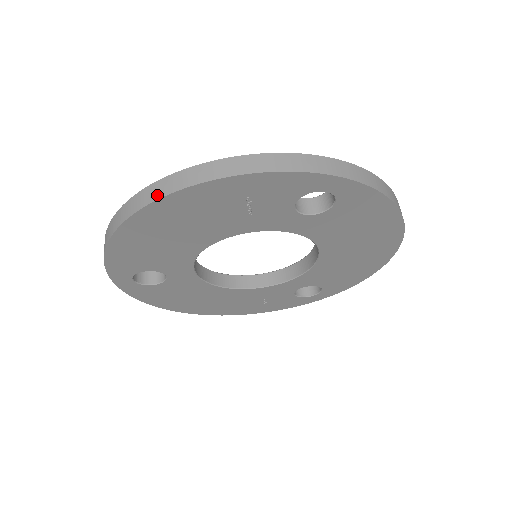
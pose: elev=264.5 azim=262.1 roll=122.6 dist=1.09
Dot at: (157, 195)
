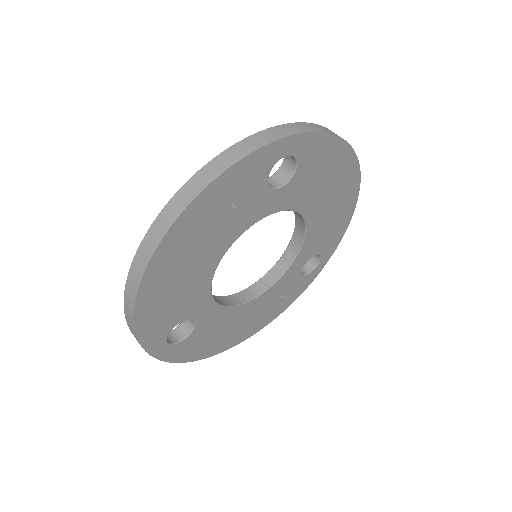
Dot at: (156, 240)
